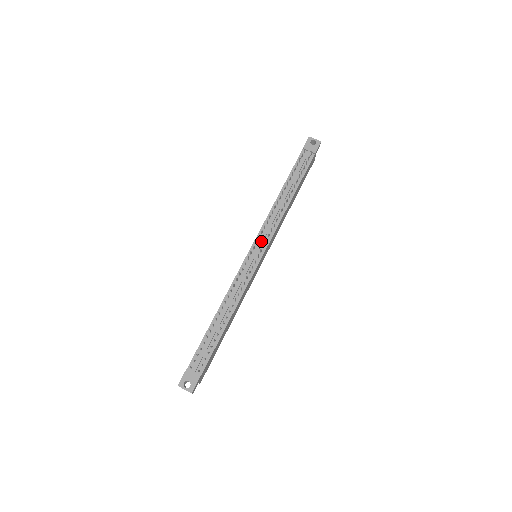
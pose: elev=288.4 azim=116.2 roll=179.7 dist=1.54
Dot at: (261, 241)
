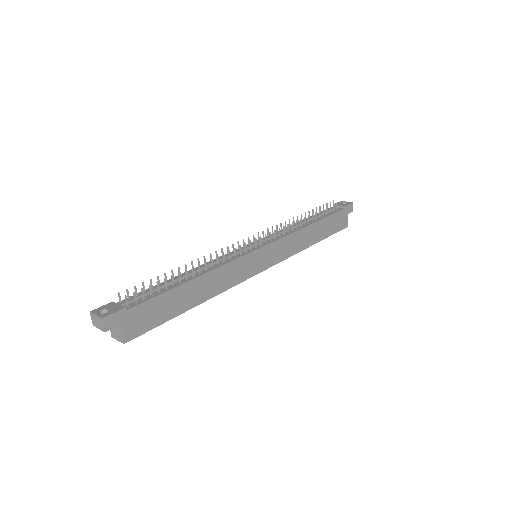
Dot at: (264, 238)
